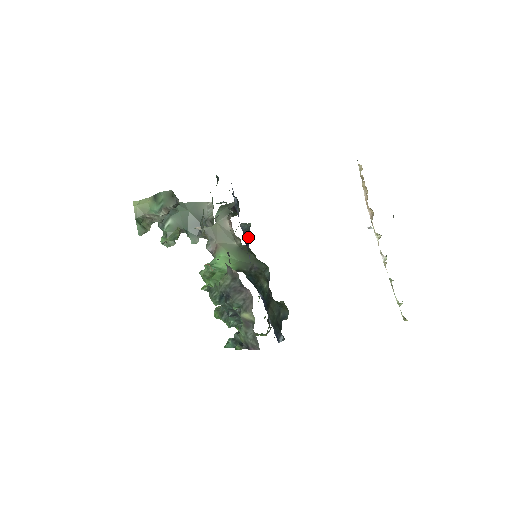
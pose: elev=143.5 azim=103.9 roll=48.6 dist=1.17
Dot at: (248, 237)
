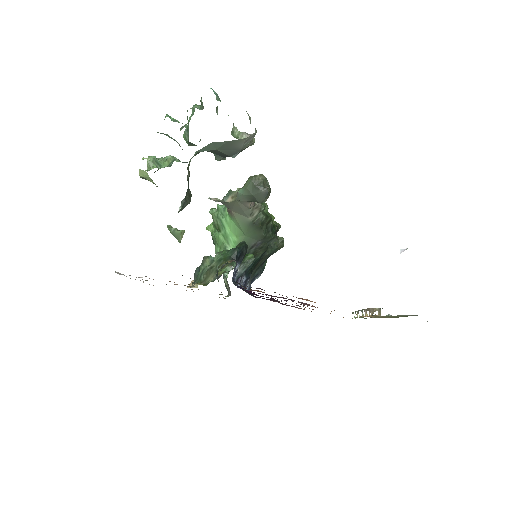
Dot at: (244, 273)
